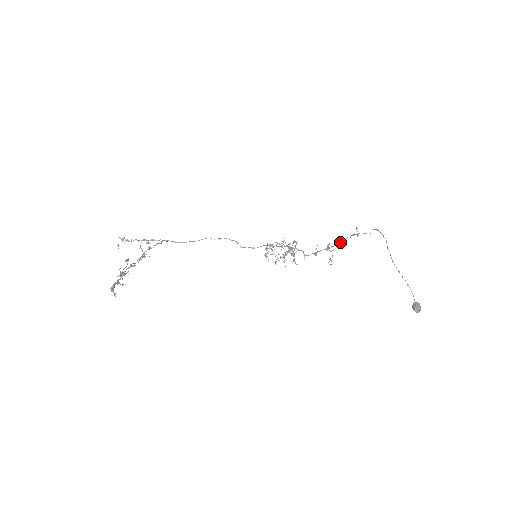
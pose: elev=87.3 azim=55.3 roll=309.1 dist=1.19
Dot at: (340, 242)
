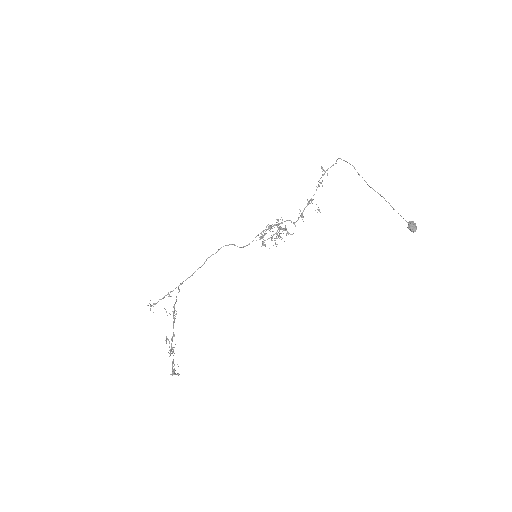
Dot at: (316, 190)
